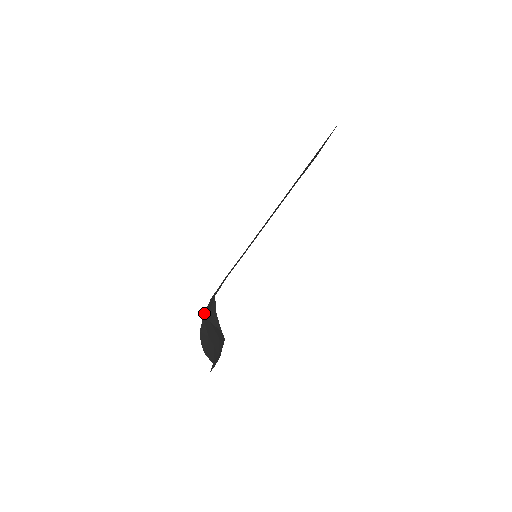
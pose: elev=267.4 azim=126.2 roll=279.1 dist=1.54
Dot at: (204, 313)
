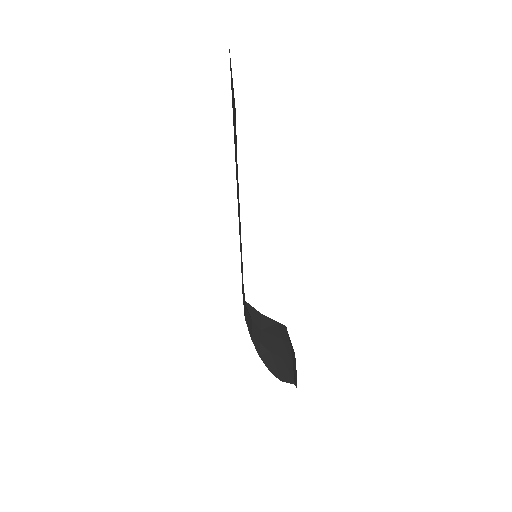
Dot at: occluded
